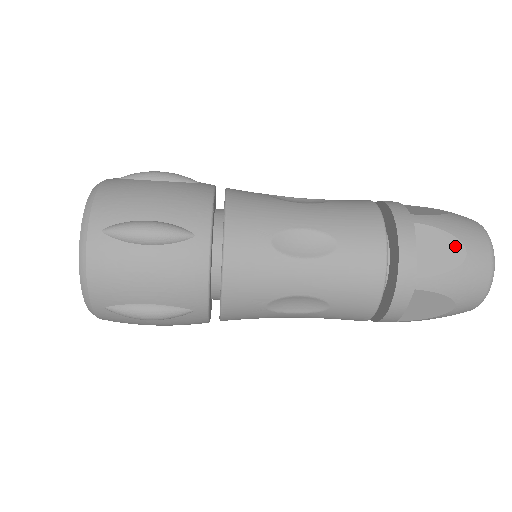
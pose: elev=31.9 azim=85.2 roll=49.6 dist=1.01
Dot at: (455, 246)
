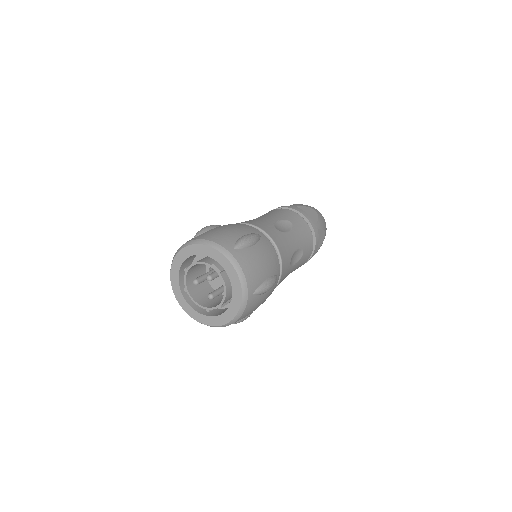
Dot at: (323, 235)
